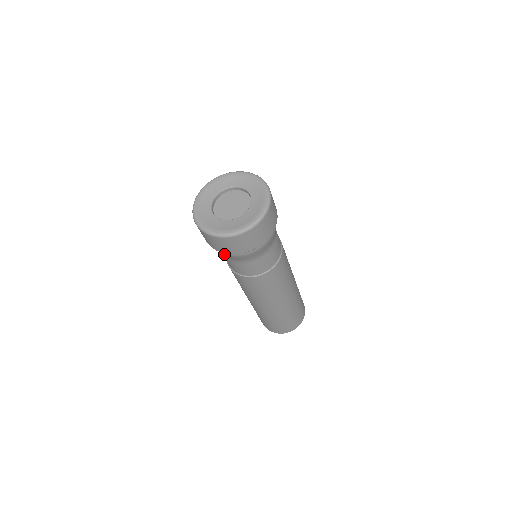
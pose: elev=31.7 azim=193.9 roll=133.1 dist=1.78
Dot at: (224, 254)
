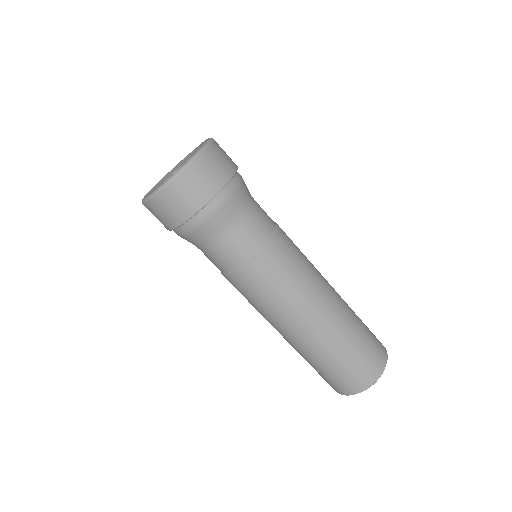
Dot at: occluded
